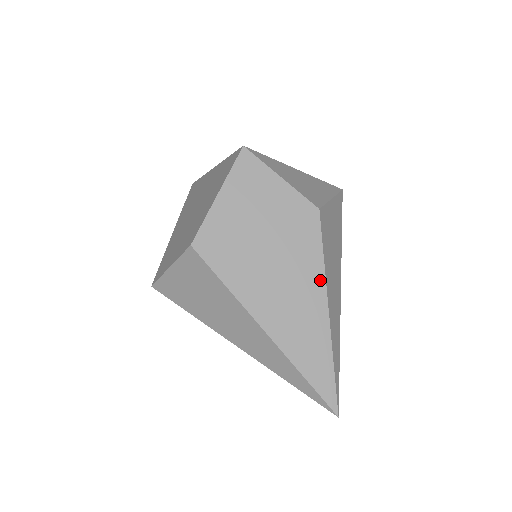
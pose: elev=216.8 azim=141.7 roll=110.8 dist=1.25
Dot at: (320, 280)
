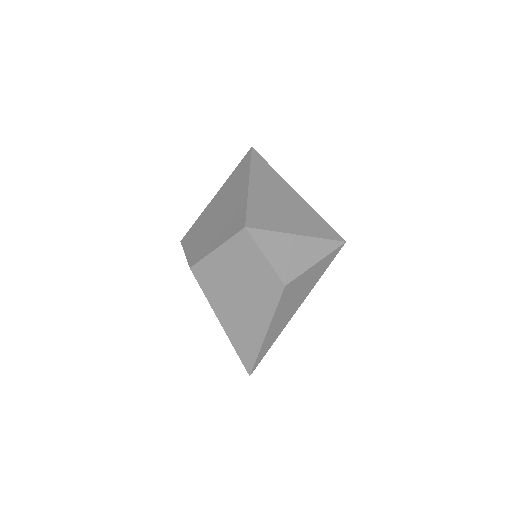
Dot at: (267, 320)
